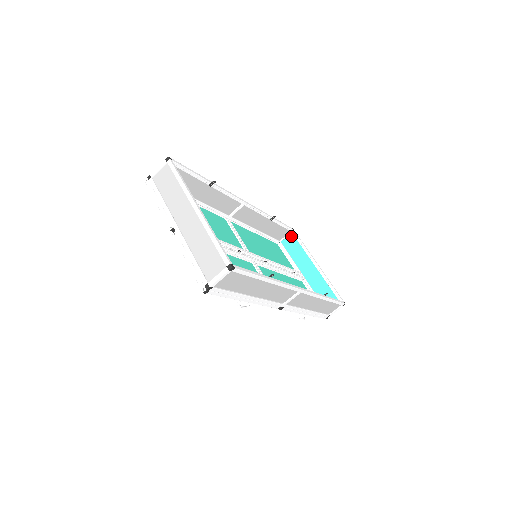
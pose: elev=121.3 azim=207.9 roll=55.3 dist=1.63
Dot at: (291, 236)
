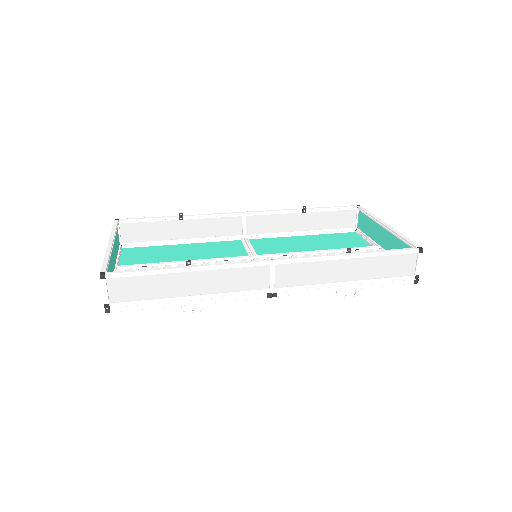
Dot at: (360, 214)
